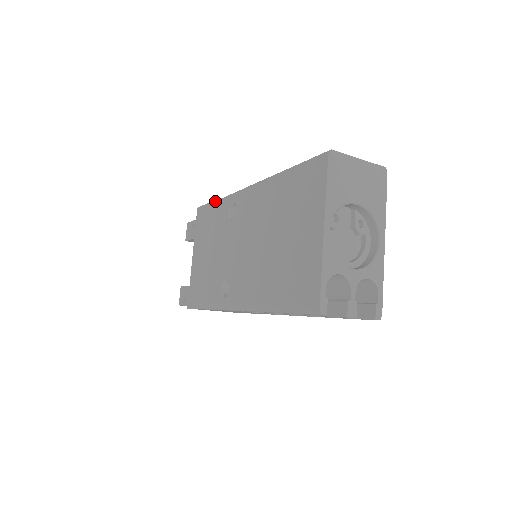
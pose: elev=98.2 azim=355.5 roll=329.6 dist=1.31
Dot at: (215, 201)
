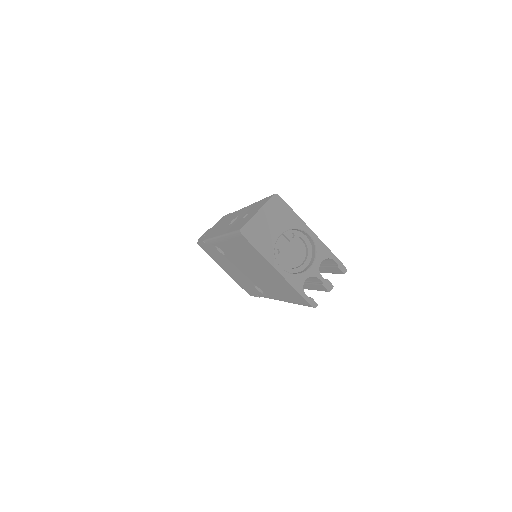
Dot at: (204, 242)
